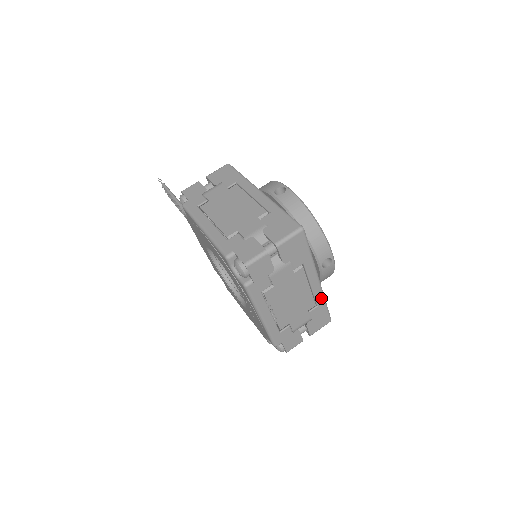
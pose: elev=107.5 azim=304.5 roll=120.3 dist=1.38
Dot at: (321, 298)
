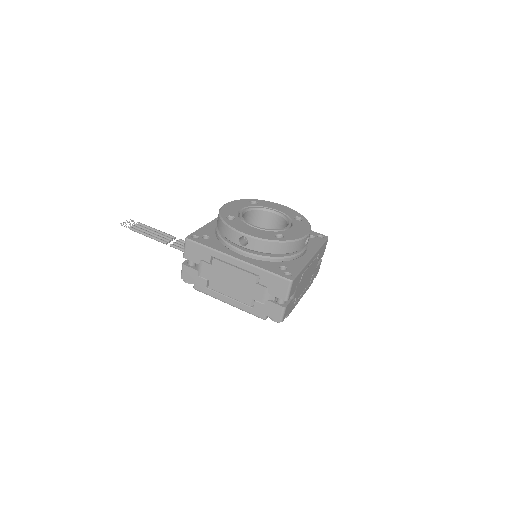
Dot at: (318, 252)
